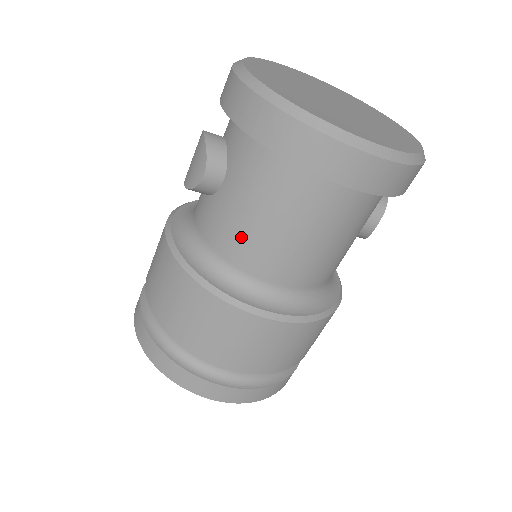
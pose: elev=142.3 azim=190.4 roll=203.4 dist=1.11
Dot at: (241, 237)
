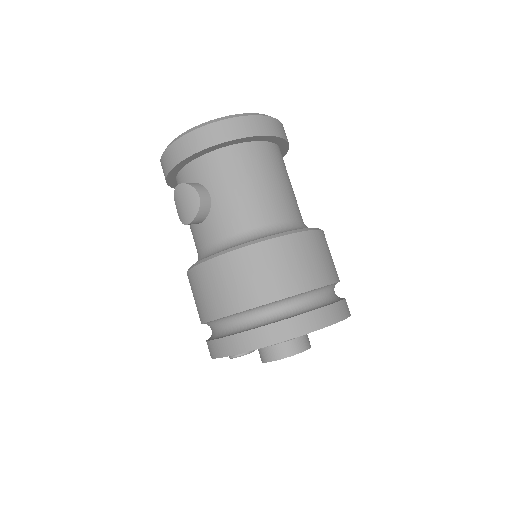
Dot at: (246, 207)
